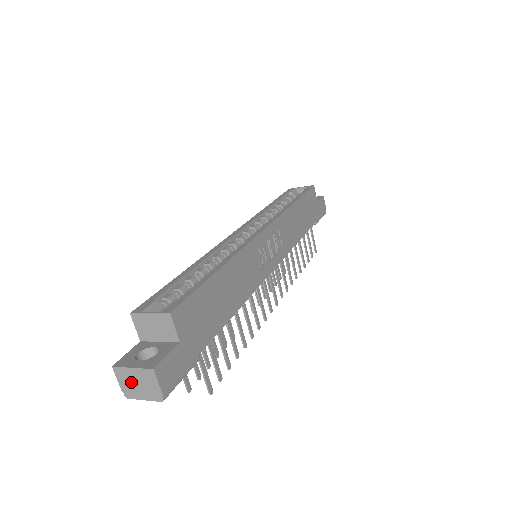
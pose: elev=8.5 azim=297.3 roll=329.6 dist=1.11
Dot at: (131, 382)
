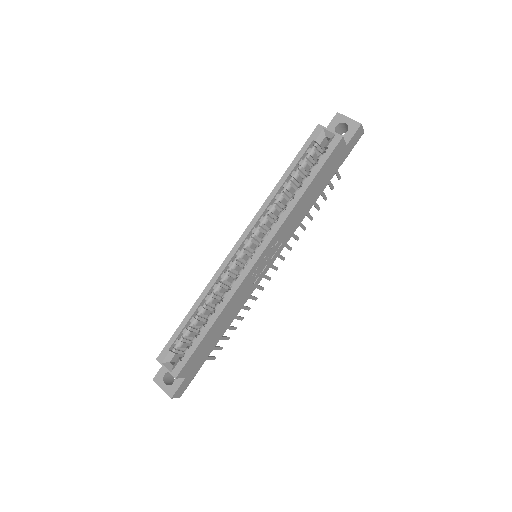
Dot at: occluded
